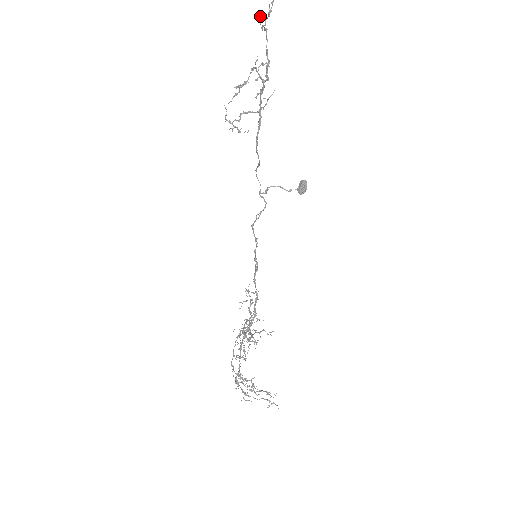
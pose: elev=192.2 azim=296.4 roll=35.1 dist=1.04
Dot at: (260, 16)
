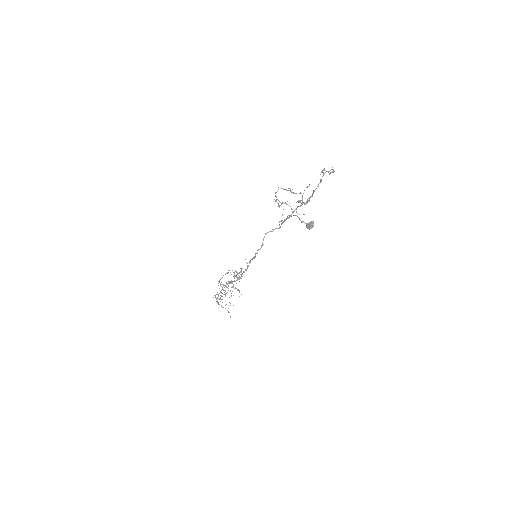
Dot at: occluded
